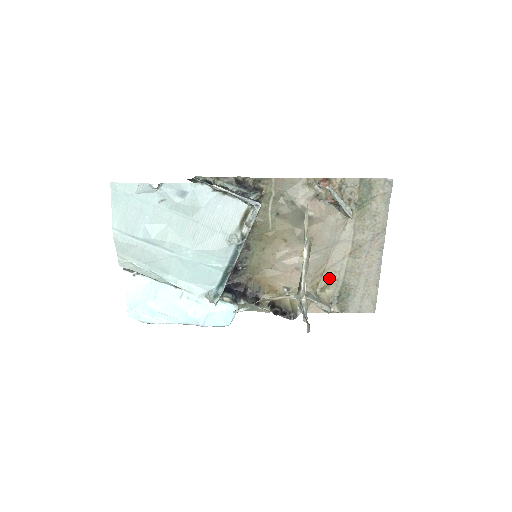
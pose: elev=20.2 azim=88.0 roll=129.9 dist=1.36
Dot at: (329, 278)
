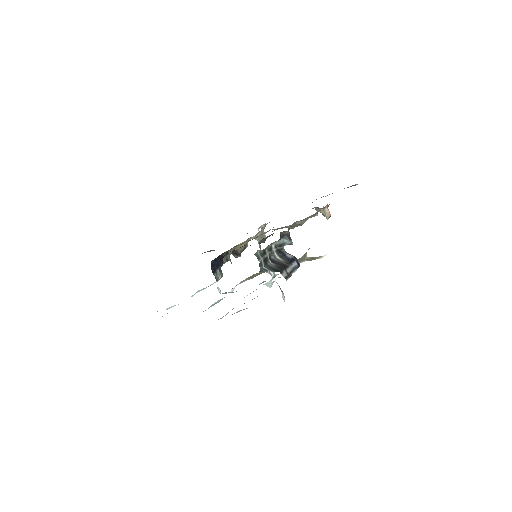
Dot at: occluded
